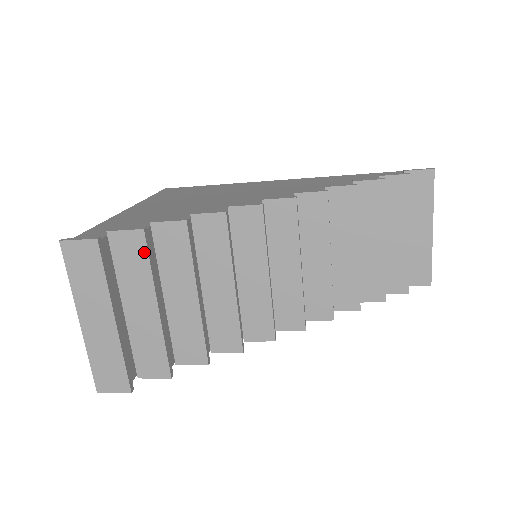
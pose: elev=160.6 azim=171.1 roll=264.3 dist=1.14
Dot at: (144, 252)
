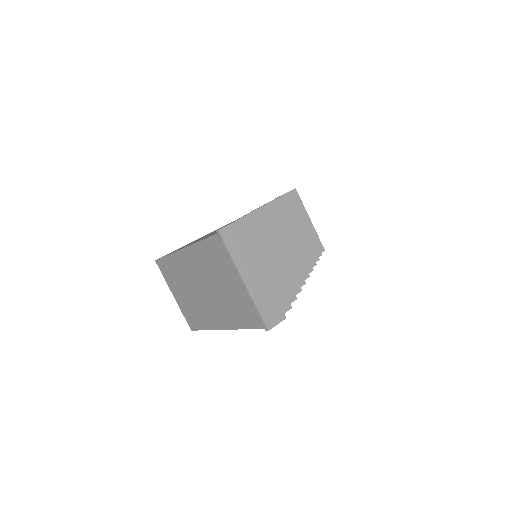
Dot at: (251, 229)
